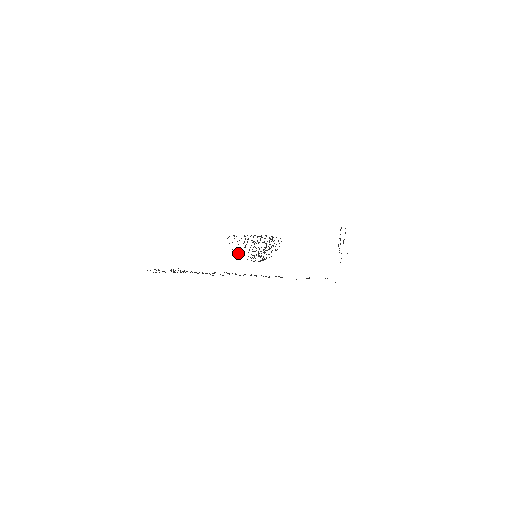
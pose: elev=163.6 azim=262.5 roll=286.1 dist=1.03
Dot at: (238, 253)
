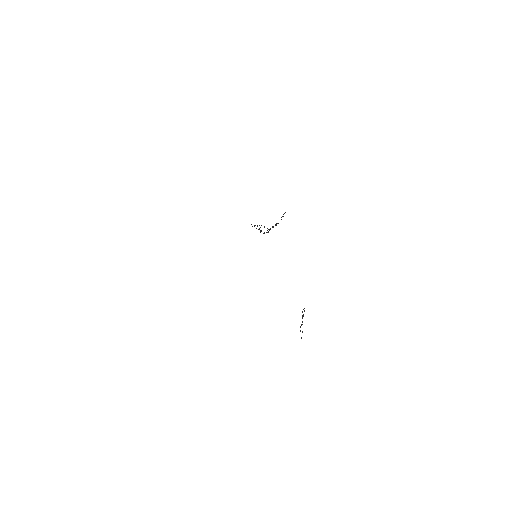
Dot at: occluded
